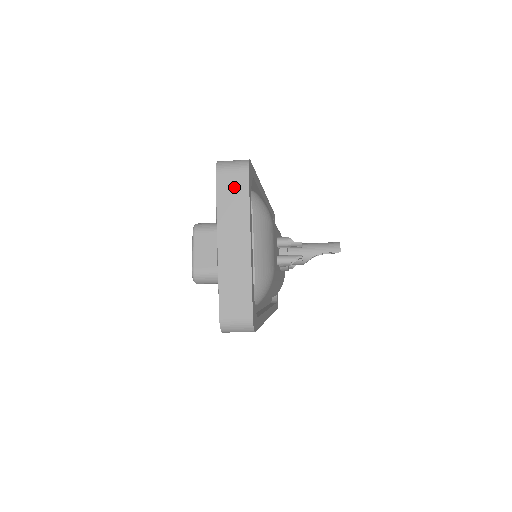
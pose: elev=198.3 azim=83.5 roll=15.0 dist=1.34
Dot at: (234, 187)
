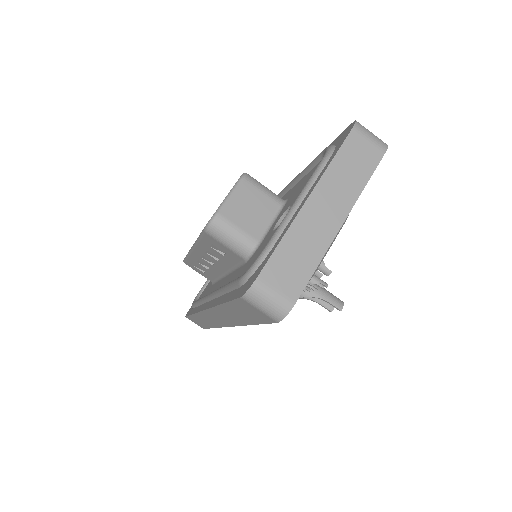
Dot at: (362, 156)
